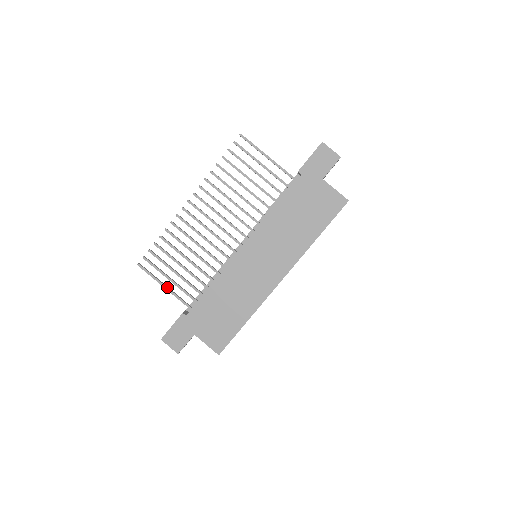
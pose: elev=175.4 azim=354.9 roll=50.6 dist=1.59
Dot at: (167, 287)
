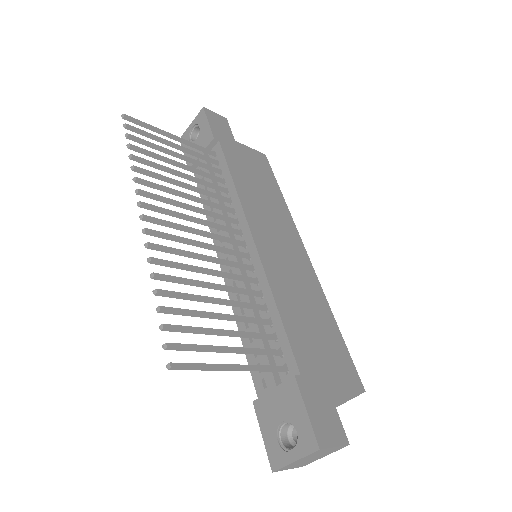
Dot at: (238, 364)
